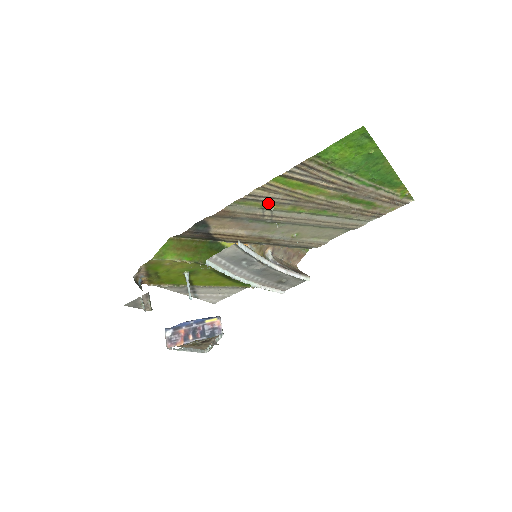
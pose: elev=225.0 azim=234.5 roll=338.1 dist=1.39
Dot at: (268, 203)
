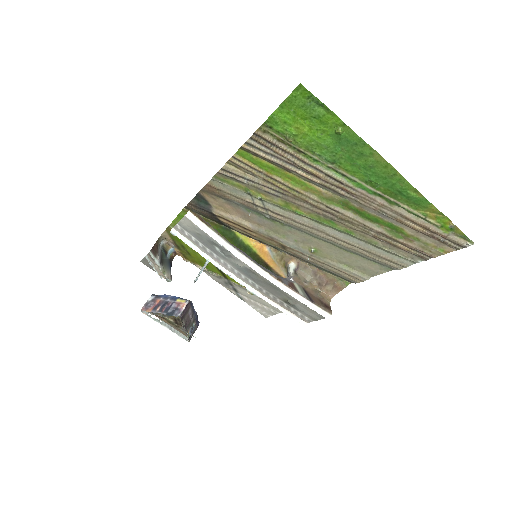
Dot at: (252, 188)
